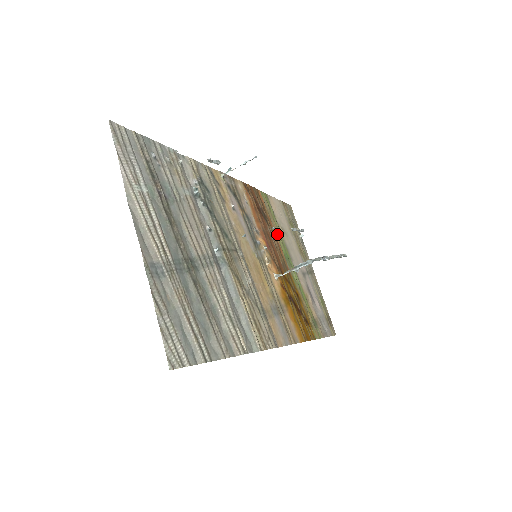
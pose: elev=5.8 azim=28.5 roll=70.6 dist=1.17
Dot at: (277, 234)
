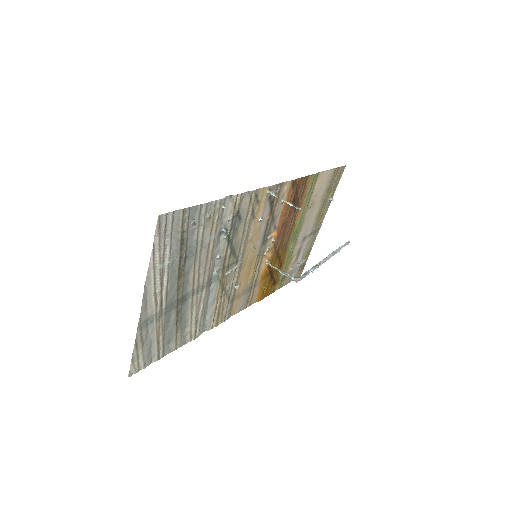
Dot at: (300, 214)
